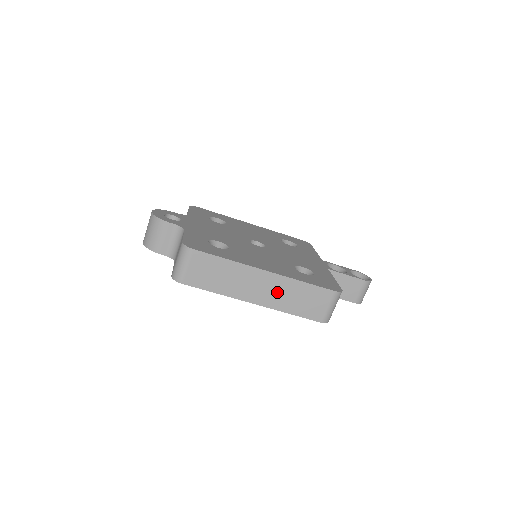
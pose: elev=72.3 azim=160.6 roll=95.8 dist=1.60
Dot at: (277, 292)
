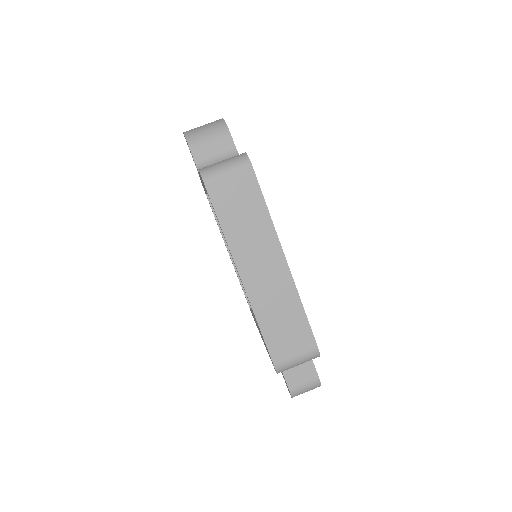
Dot at: (272, 291)
